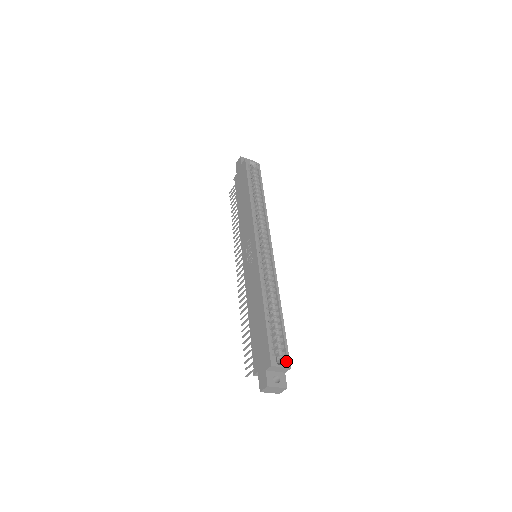
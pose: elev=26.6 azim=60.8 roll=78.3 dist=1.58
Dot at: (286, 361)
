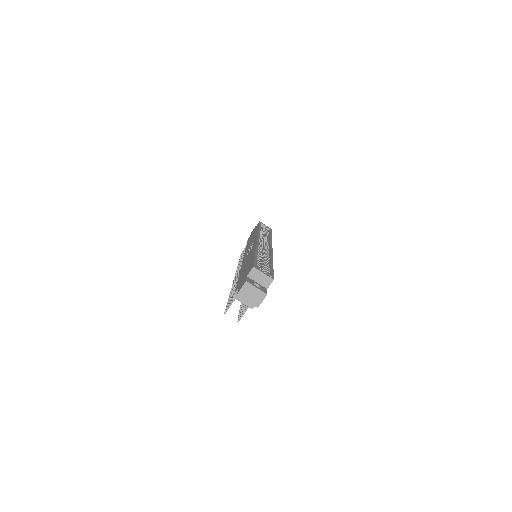
Dot at: (270, 275)
